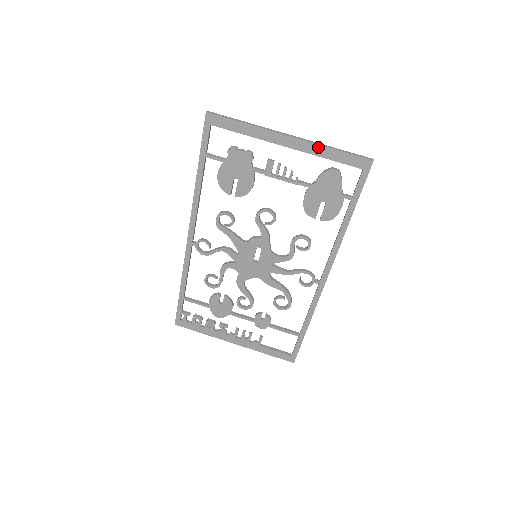
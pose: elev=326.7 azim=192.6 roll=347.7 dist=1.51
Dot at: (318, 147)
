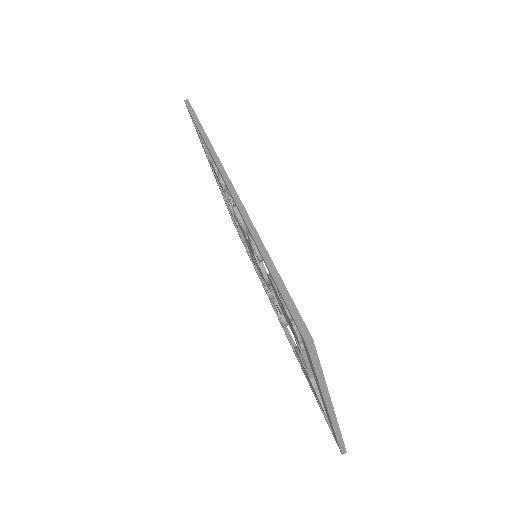
Dot at: (332, 425)
